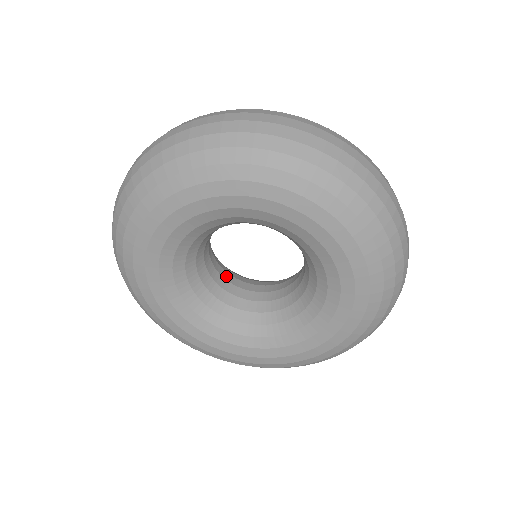
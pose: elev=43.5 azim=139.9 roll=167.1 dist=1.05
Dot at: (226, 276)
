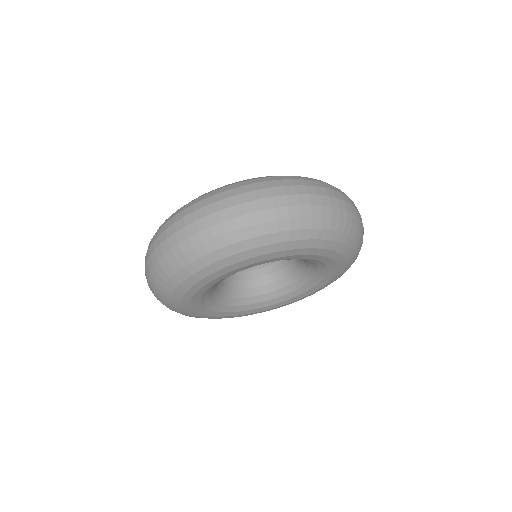
Dot at: (263, 264)
